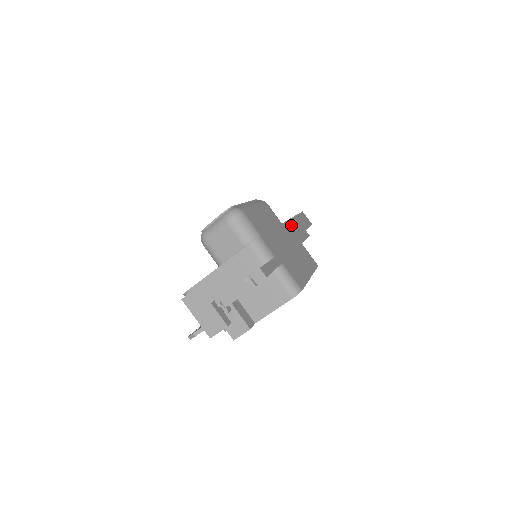
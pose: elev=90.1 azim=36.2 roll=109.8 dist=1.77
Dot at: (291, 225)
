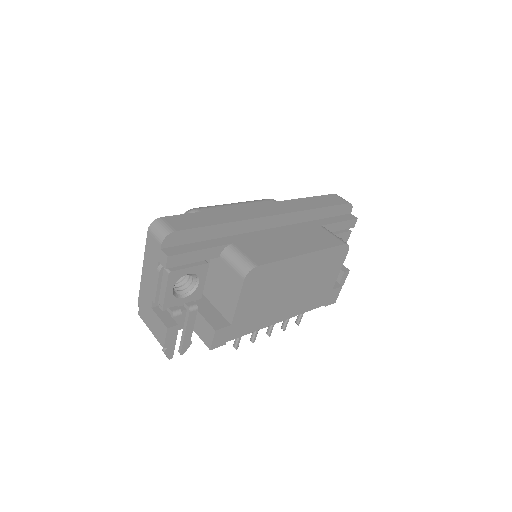
Dot at: (274, 206)
